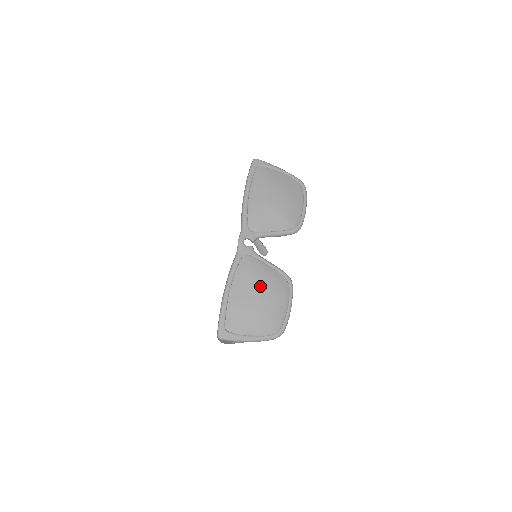
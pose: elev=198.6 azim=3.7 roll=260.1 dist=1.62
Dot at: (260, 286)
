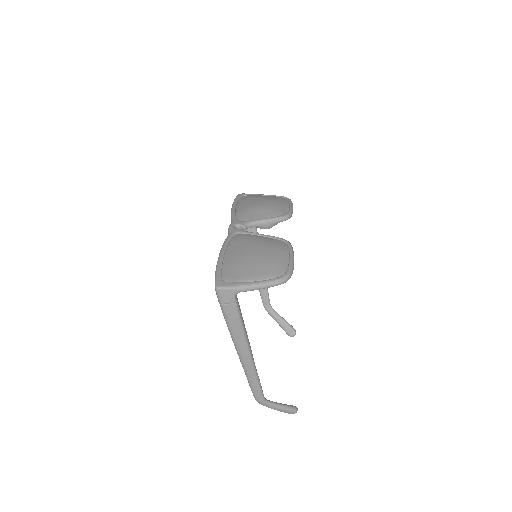
Dot at: (255, 246)
